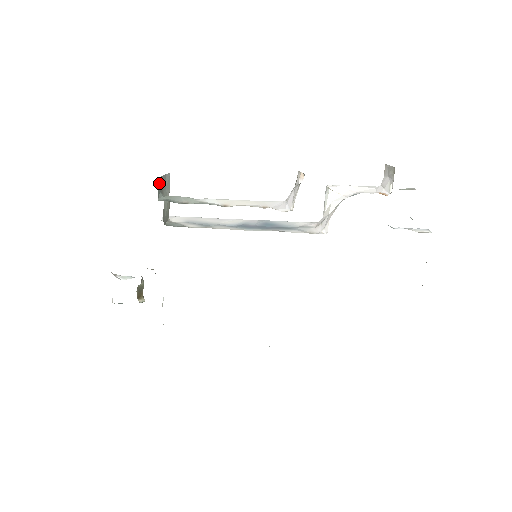
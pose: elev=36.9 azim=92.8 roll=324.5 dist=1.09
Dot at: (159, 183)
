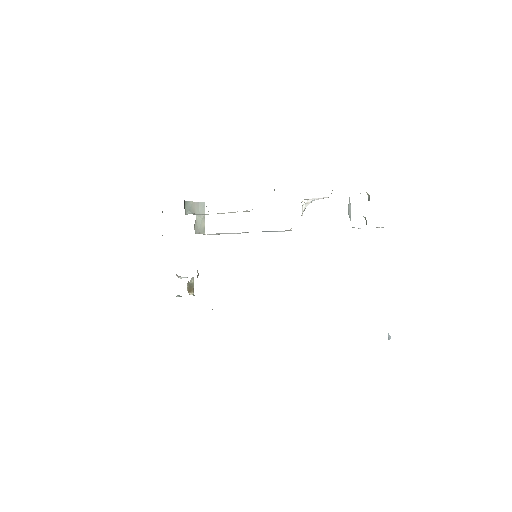
Dot at: (188, 204)
